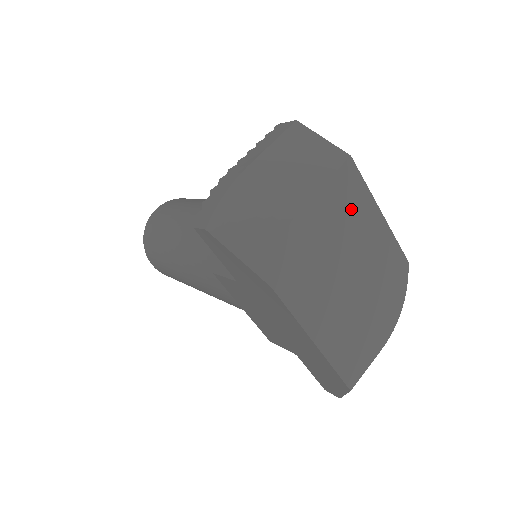
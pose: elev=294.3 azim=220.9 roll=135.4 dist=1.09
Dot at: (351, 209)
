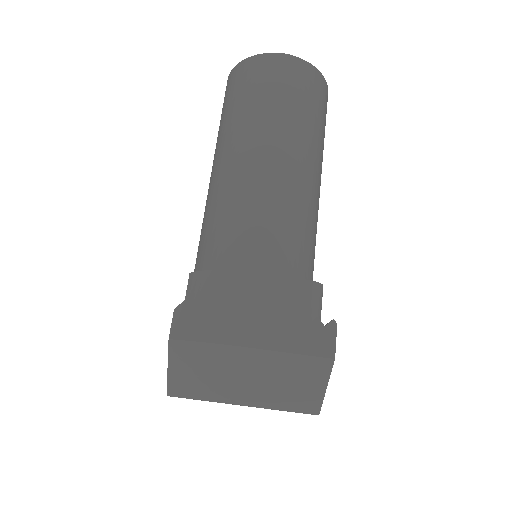
Dot at: occluded
